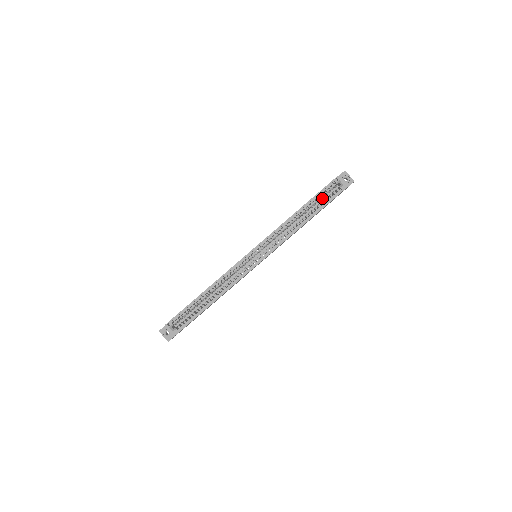
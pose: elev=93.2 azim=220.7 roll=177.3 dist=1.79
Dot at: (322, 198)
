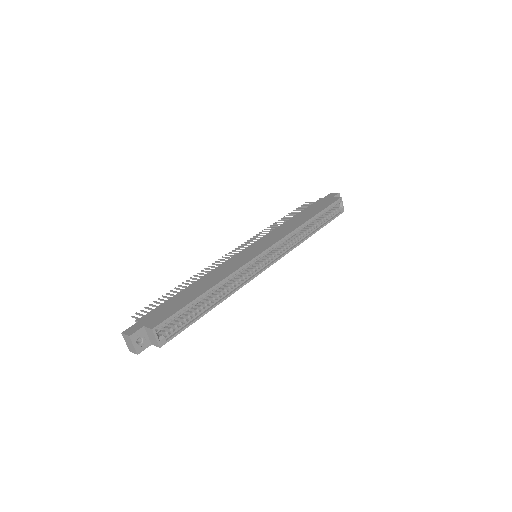
Dot at: occluded
